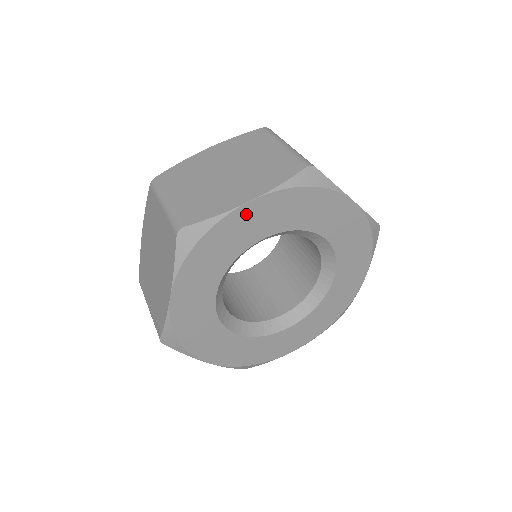
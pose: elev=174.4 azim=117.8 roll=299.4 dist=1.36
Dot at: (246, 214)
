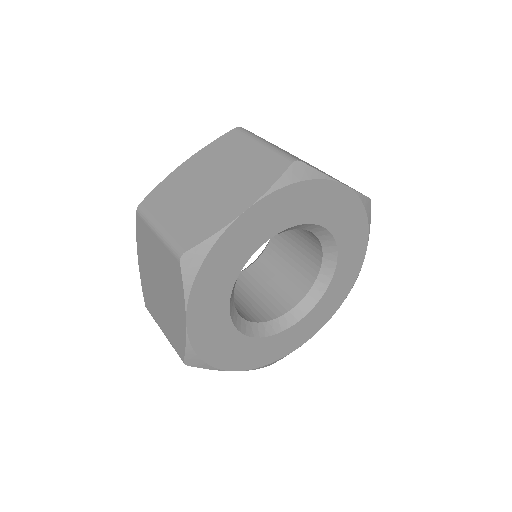
Dot at: (243, 224)
